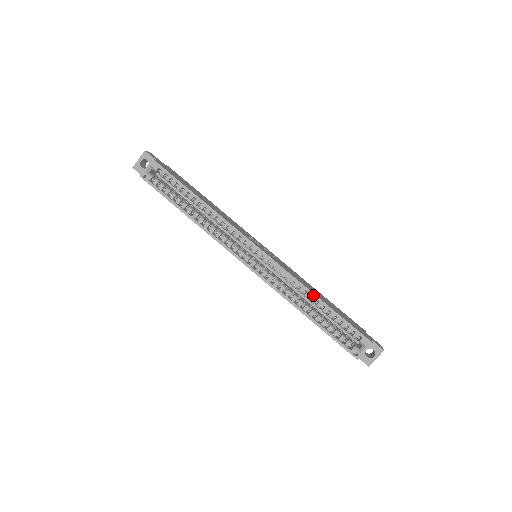
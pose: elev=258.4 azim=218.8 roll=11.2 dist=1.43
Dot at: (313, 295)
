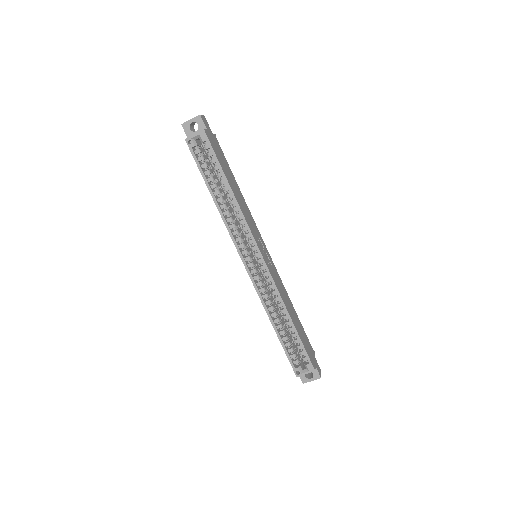
Dot at: (287, 314)
